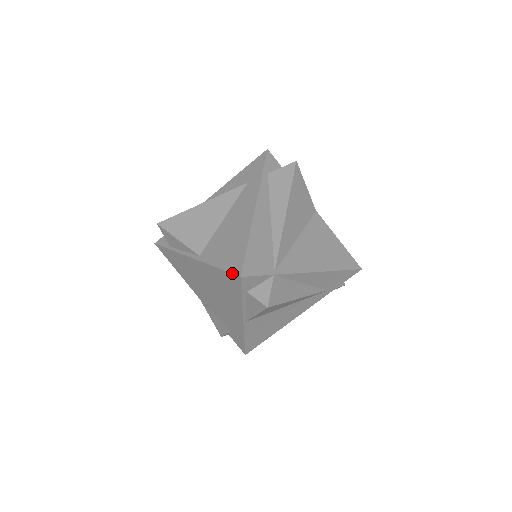
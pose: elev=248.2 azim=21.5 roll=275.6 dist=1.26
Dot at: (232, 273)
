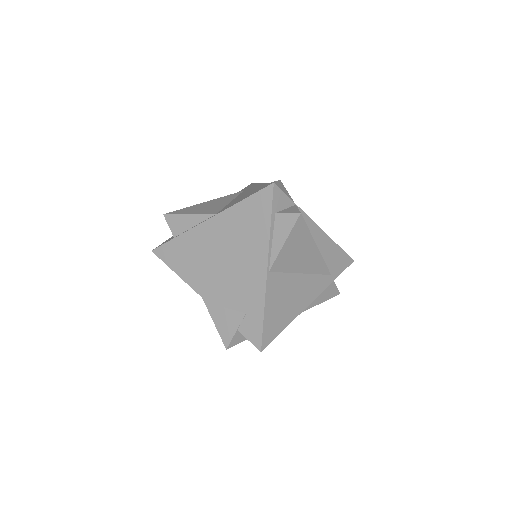
Dot at: (263, 188)
